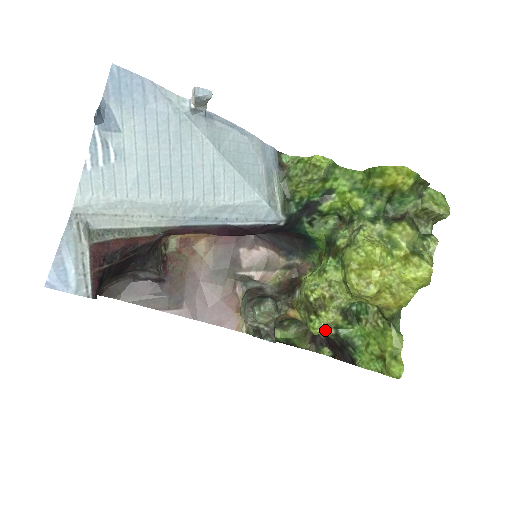
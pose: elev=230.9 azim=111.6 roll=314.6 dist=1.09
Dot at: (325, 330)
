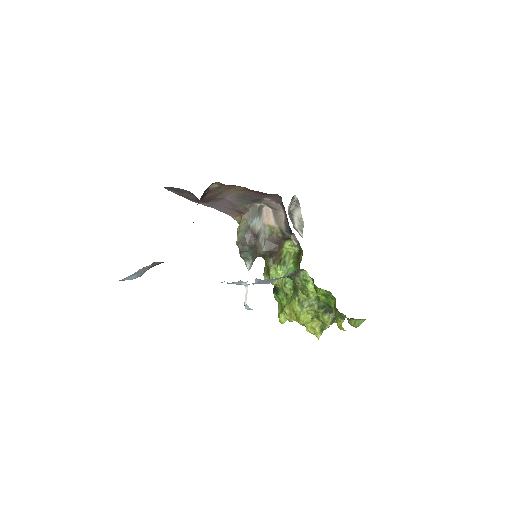
Dot at: occluded
